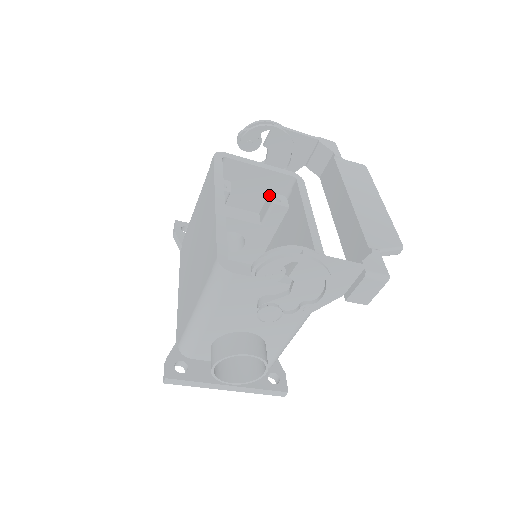
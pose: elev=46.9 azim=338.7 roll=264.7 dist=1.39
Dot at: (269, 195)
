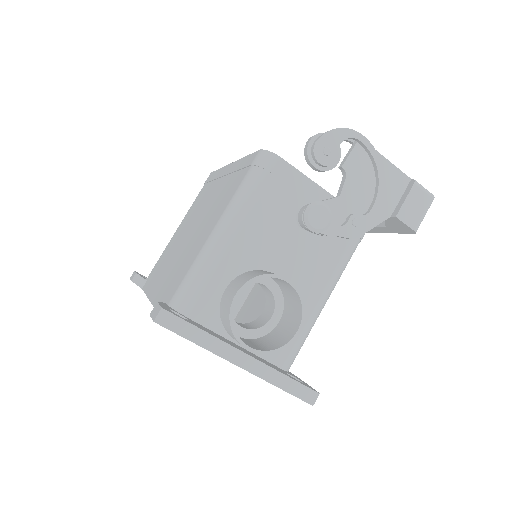
Dot at: occluded
